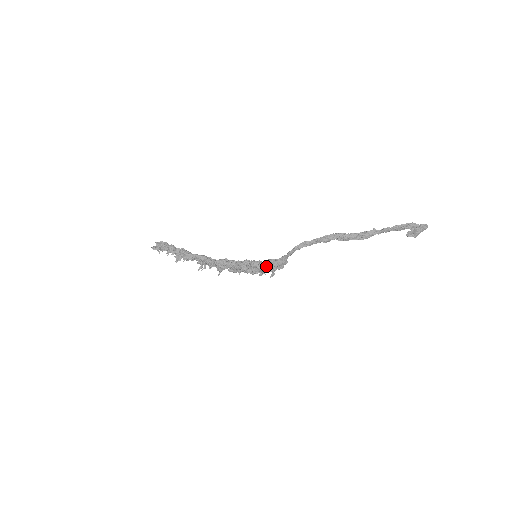
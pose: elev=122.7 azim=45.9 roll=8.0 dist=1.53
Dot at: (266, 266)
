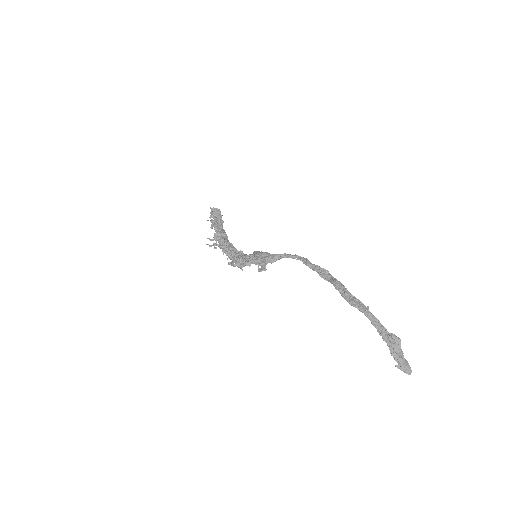
Dot at: (256, 253)
